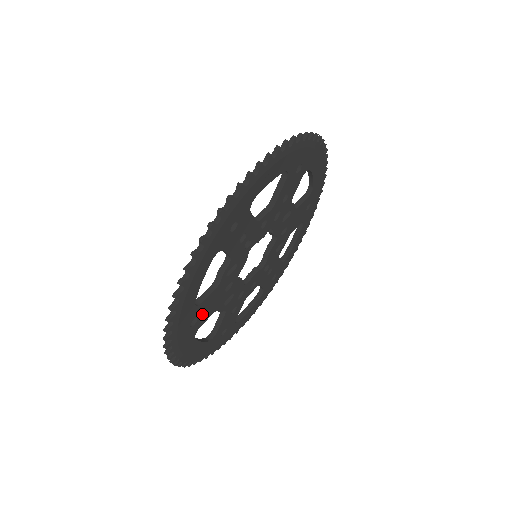
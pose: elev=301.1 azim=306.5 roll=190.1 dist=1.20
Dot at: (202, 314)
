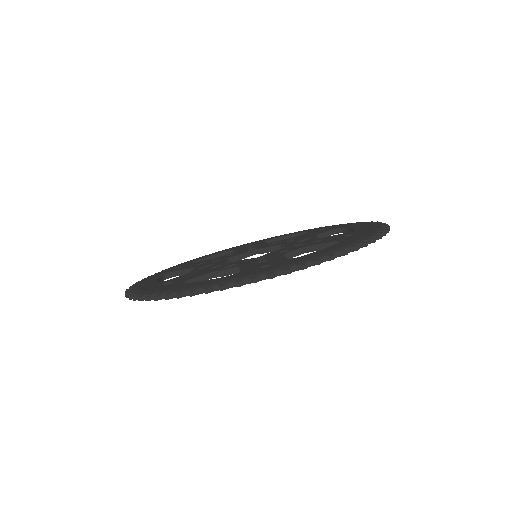
Dot at: occluded
